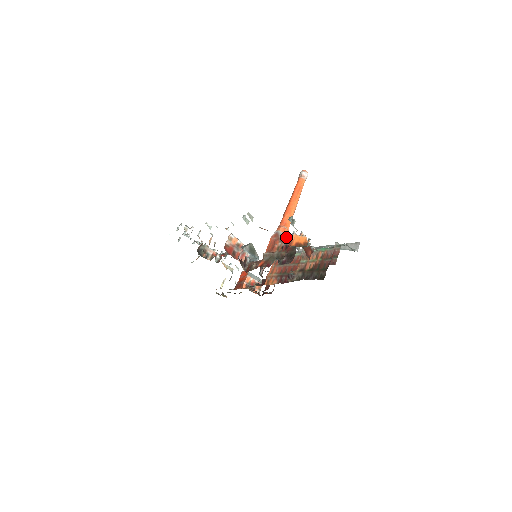
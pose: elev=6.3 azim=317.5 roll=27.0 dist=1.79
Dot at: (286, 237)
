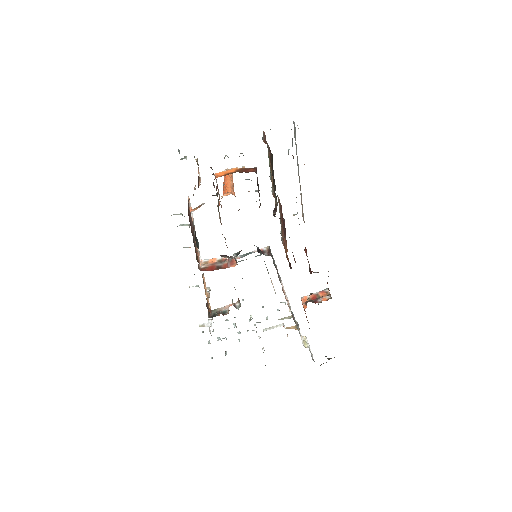
Dot at: occluded
